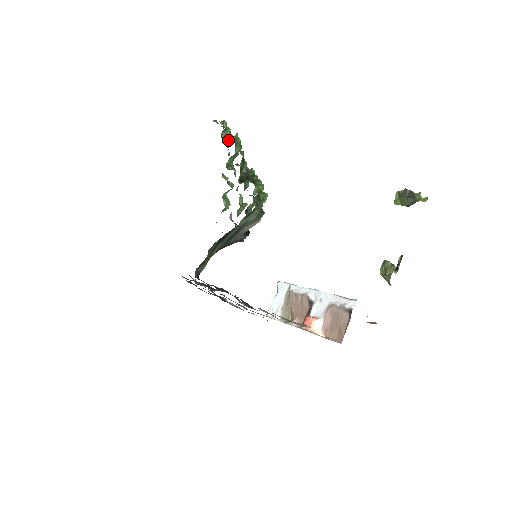
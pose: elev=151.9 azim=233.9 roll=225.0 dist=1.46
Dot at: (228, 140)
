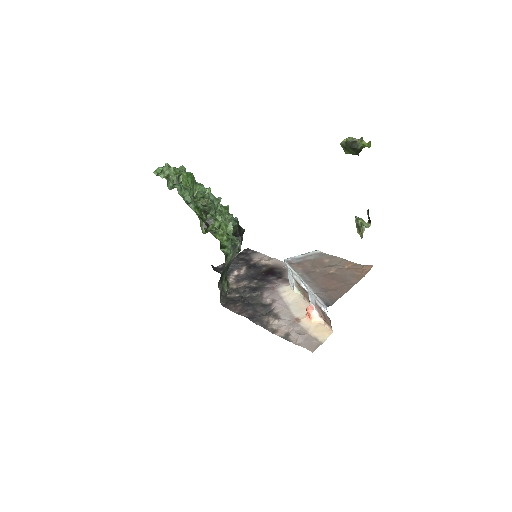
Dot at: occluded
